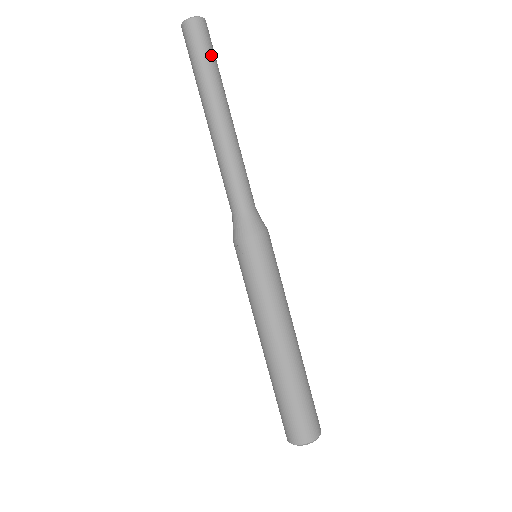
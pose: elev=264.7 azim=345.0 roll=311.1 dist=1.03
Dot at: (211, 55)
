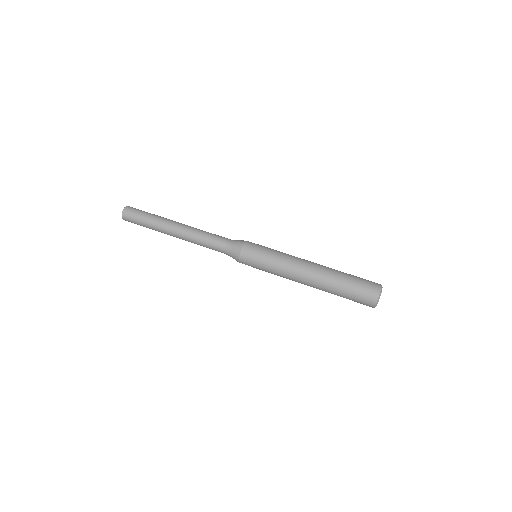
Dot at: (144, 214)
